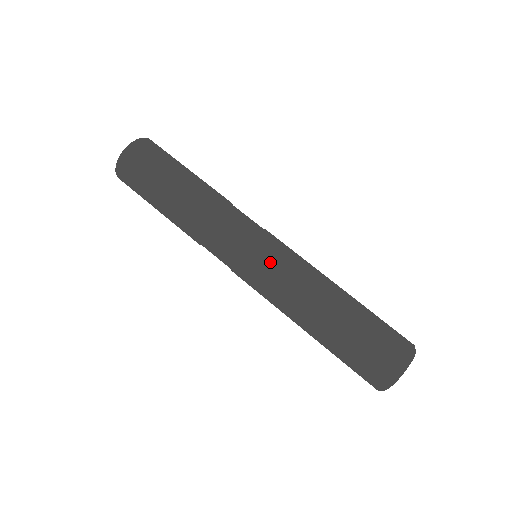
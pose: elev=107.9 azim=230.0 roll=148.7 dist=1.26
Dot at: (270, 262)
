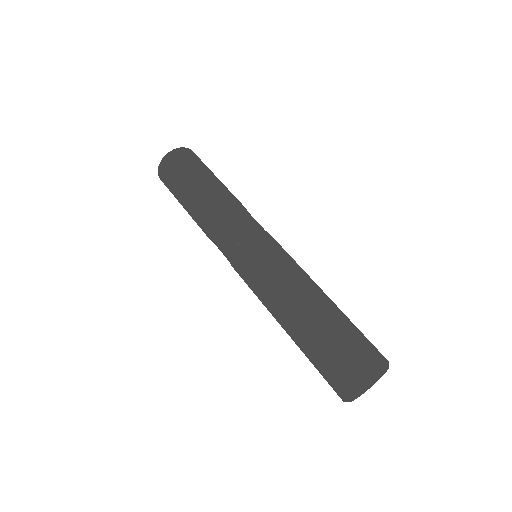
Dot at: (260, 258)
